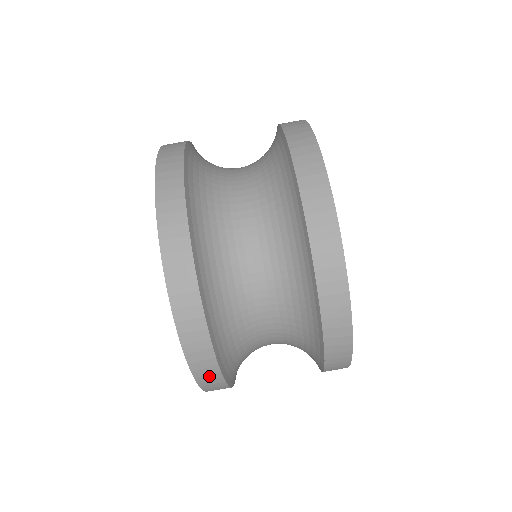
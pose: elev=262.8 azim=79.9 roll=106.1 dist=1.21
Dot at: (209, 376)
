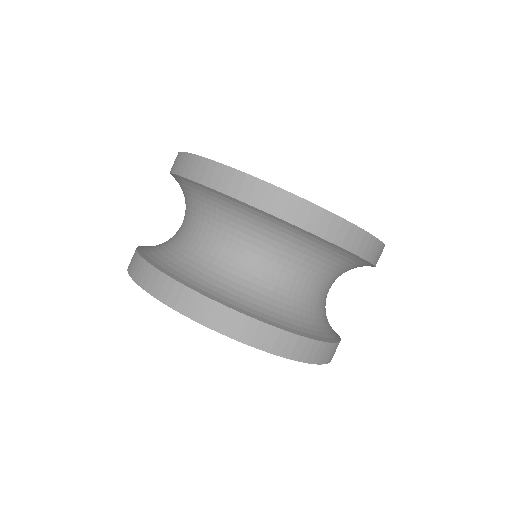
Dot at: (335, 351)
